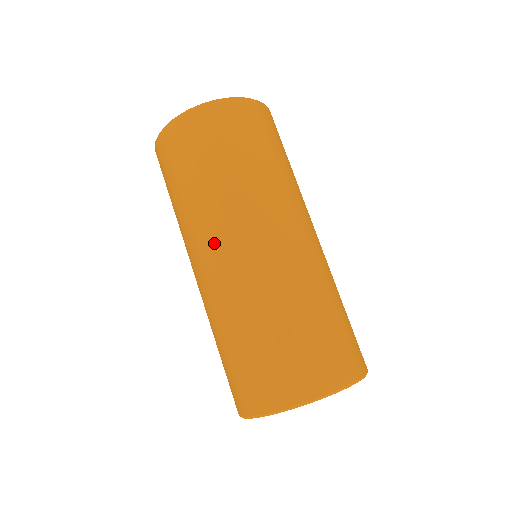
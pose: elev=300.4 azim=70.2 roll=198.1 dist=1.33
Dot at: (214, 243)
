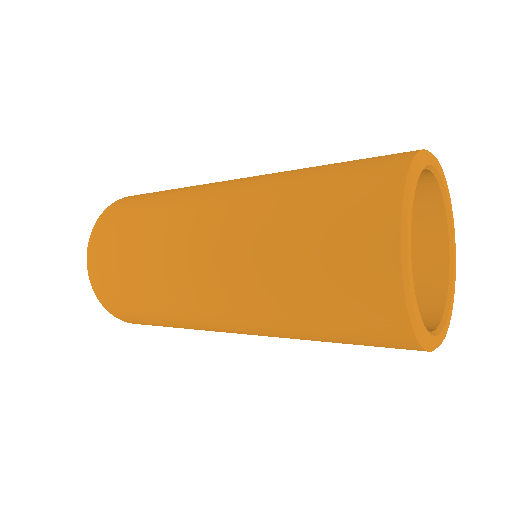
Dot at: (199, 210)
